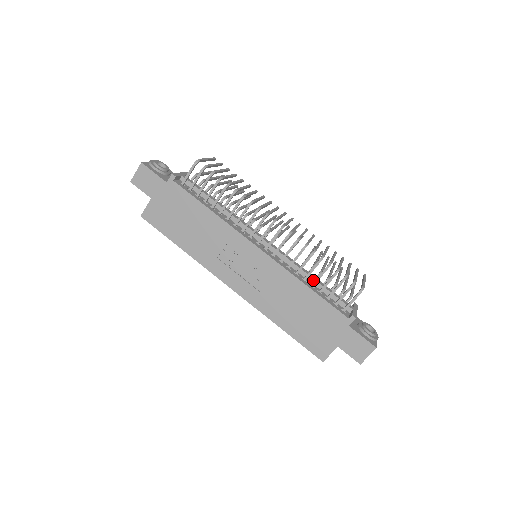
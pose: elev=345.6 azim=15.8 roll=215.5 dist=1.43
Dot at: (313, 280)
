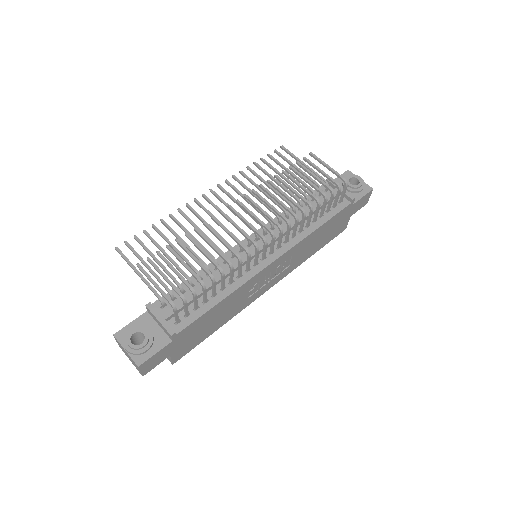
Dot at: occluded
